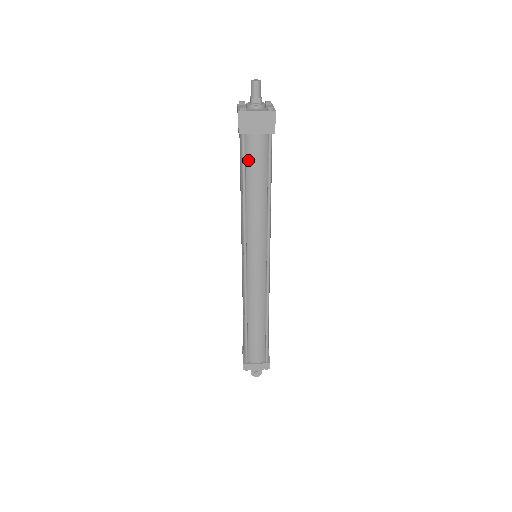
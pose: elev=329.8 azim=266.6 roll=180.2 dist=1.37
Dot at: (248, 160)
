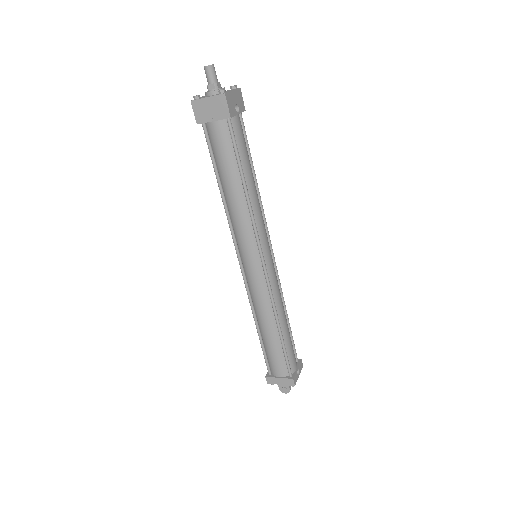
Dot at: (214, 151)
